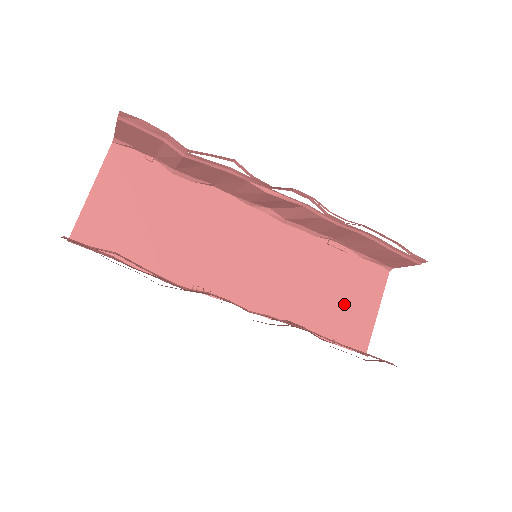
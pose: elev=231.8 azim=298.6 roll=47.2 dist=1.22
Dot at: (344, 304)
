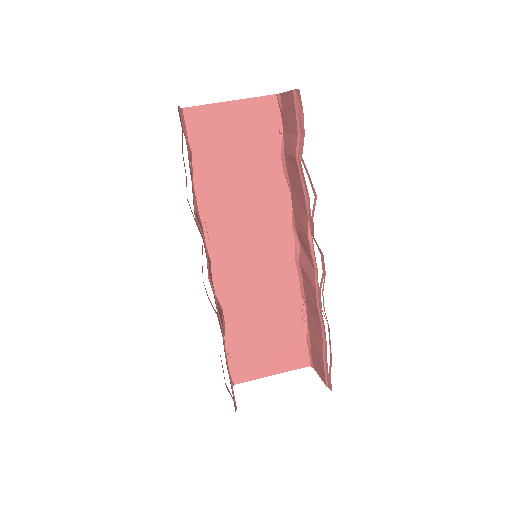
Dot at: (262, 345)
